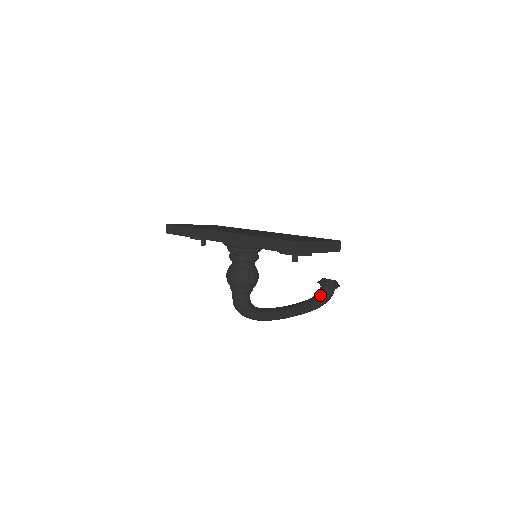
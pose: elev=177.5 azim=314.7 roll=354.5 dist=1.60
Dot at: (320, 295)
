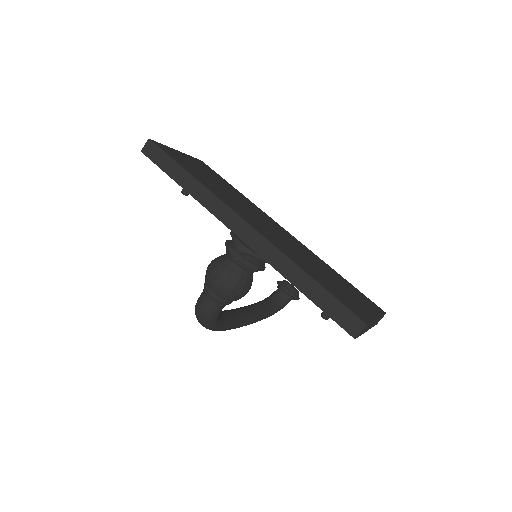
Dot at: (276, 302)
